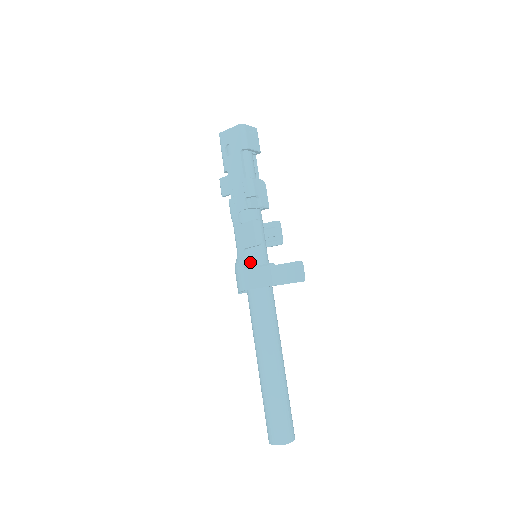
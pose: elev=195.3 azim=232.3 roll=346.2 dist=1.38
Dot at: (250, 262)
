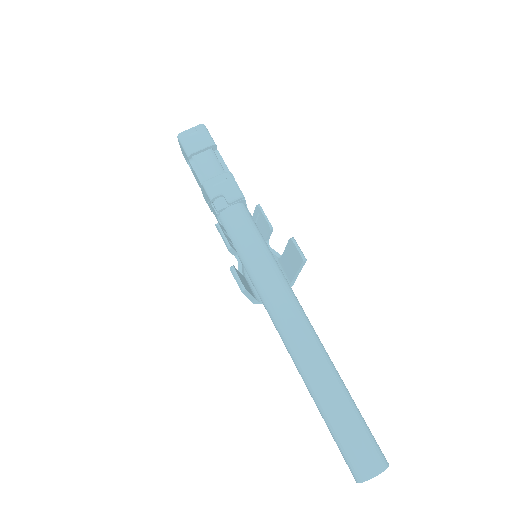
Dot at: (245, 268)
